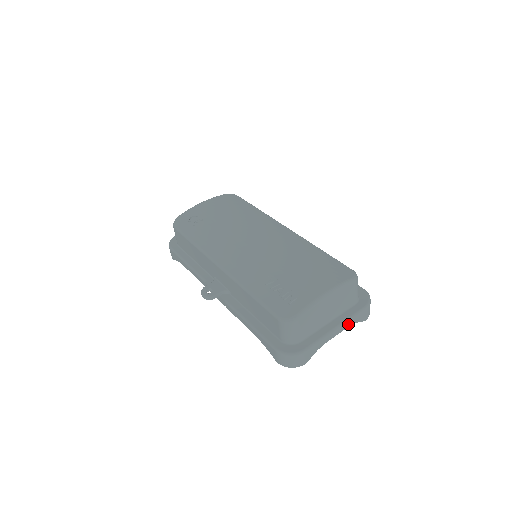
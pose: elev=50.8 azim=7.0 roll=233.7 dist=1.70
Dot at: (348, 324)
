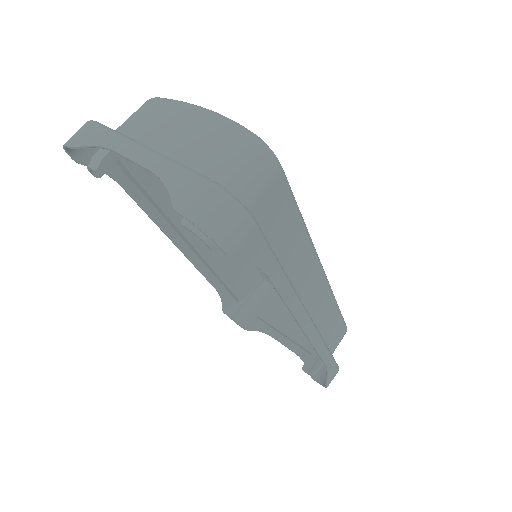
Dot at: (160, 166)
